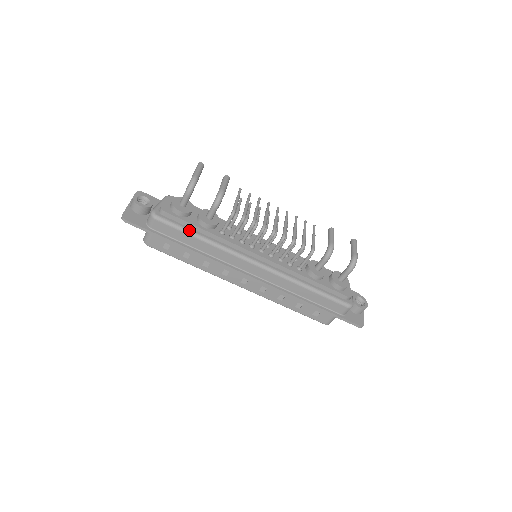
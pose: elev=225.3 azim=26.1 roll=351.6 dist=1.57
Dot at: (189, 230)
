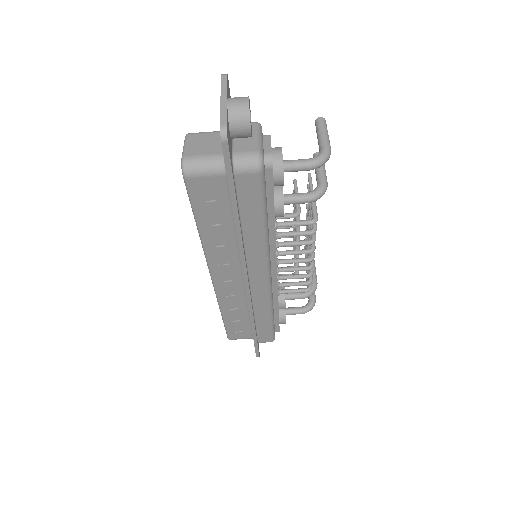
Dot at: occluded
